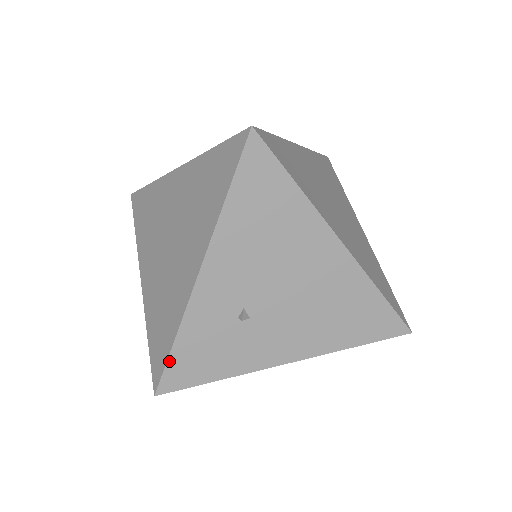
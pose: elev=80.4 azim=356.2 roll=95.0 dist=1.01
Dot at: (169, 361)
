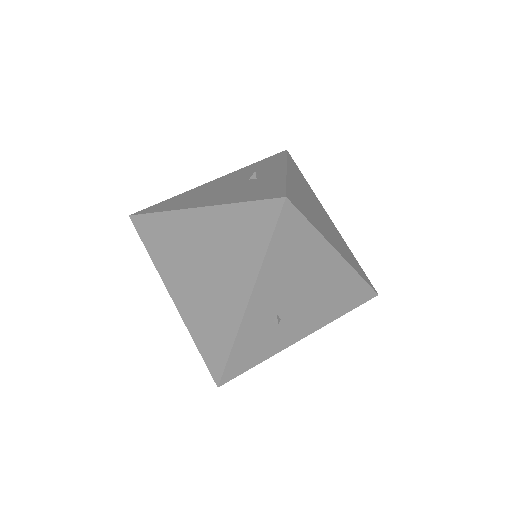
Dot at: (228, 363)
